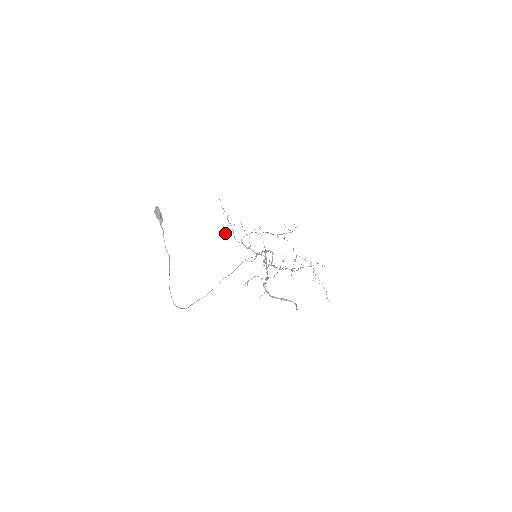
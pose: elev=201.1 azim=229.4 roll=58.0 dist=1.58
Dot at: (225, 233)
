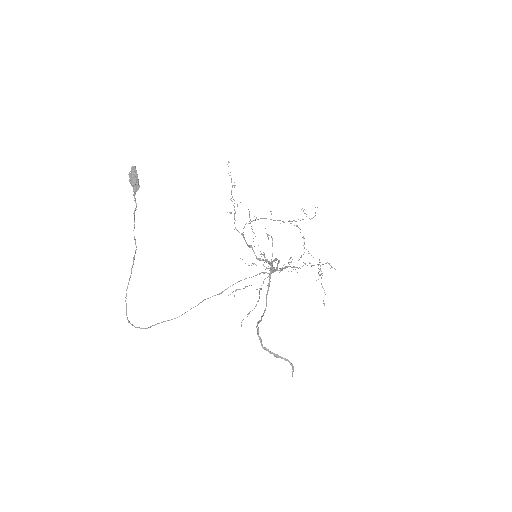
Dot at: occluded
